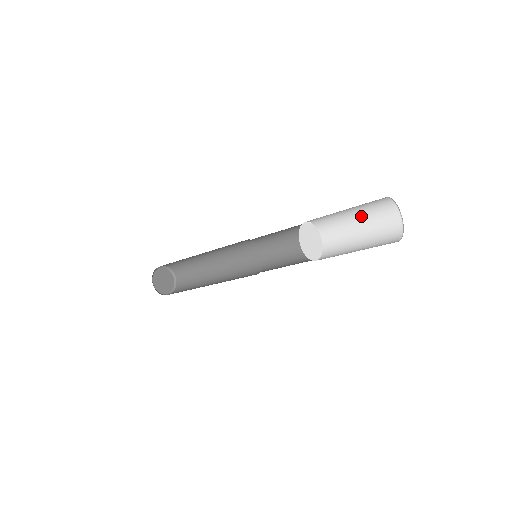
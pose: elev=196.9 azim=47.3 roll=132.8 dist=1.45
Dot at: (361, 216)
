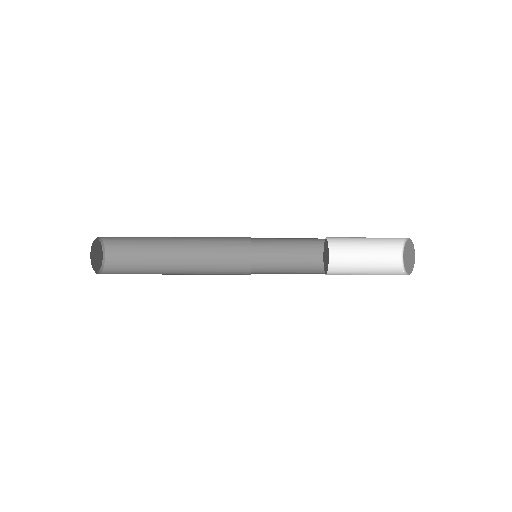
Dot at: occluded
